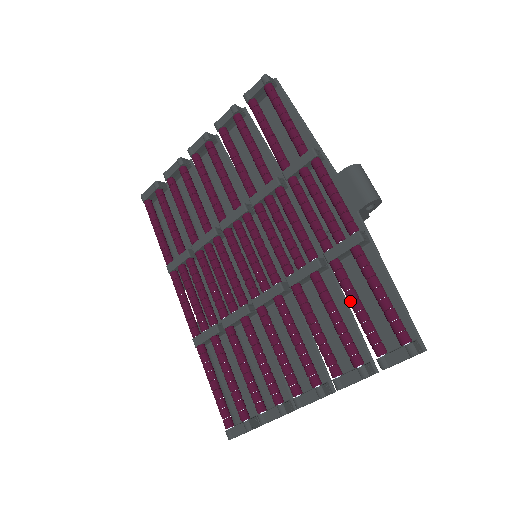
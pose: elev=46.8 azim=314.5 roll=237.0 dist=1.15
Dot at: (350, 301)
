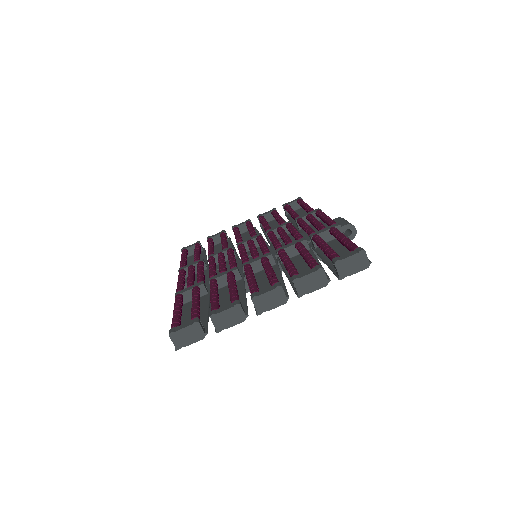
Dot at: (321, 244)
